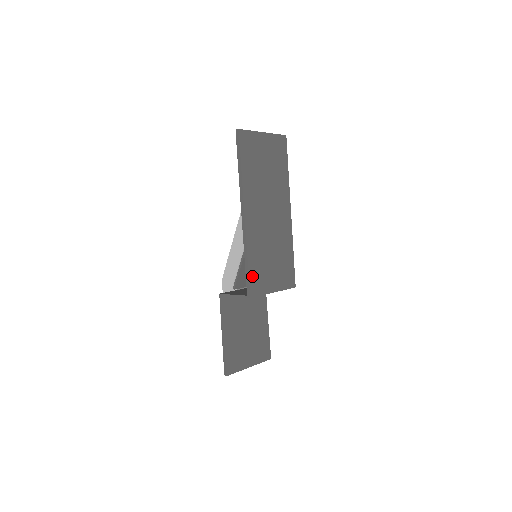
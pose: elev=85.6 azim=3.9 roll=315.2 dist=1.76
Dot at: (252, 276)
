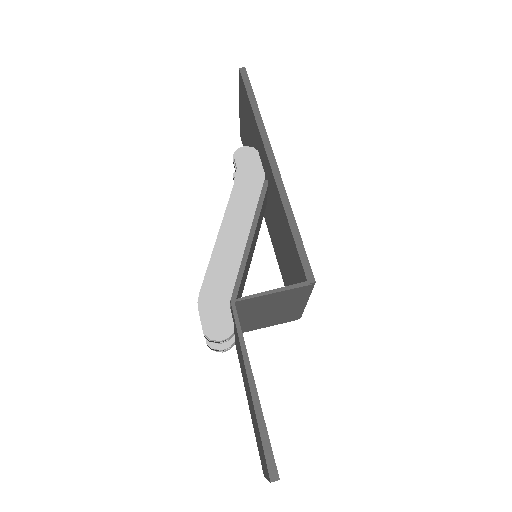
Dot at: (303, 252)
